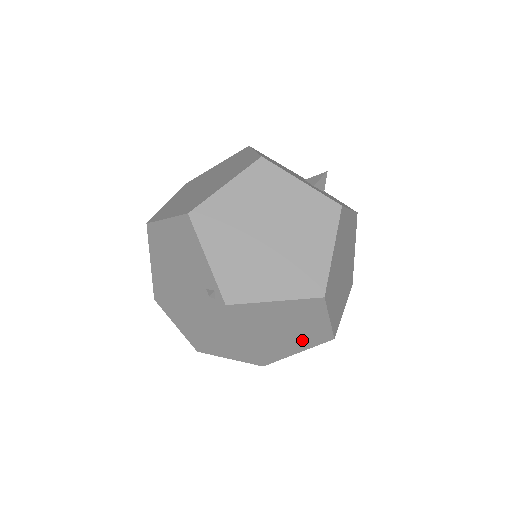
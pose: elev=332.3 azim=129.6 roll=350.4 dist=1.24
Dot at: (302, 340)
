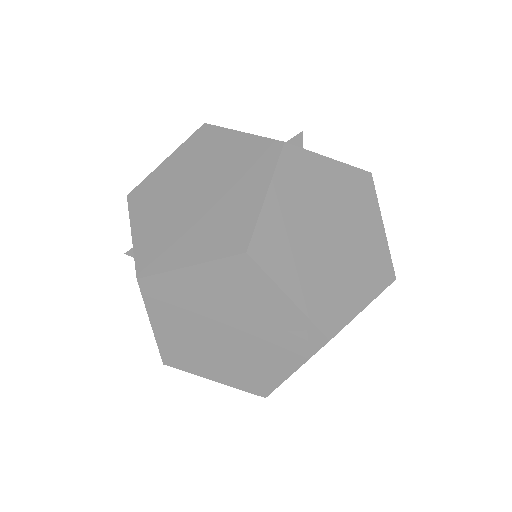
Dot at: occluded
